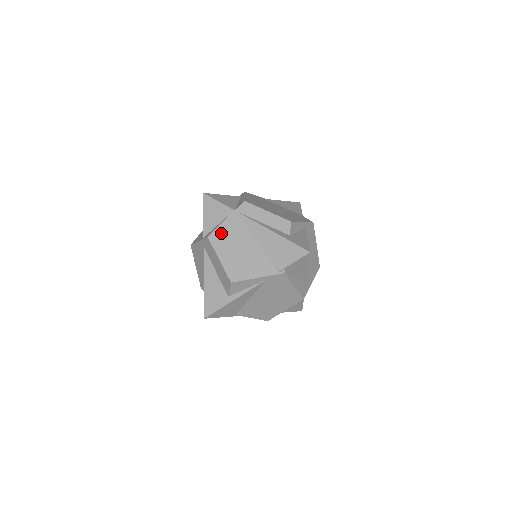
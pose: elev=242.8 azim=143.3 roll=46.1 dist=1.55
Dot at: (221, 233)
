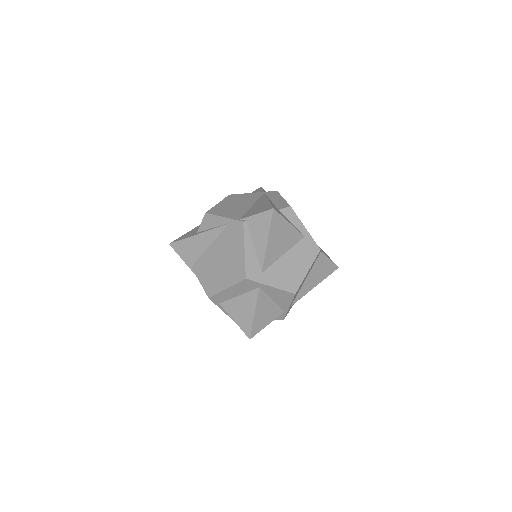
Dot at: (239, 196)
